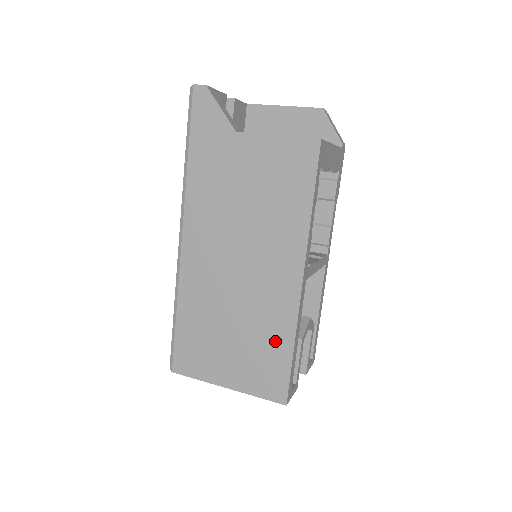
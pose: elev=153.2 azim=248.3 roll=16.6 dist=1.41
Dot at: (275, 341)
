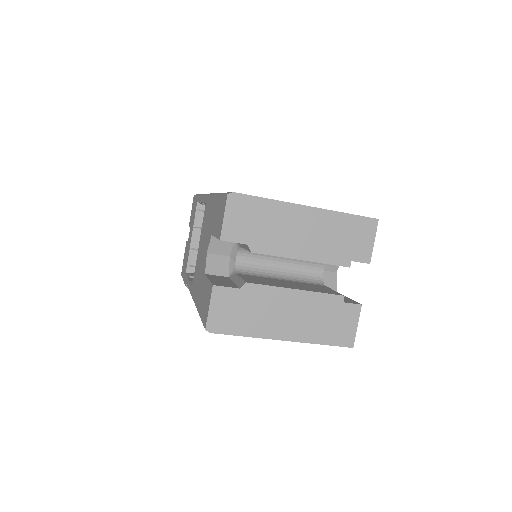
Dot at: occluded
